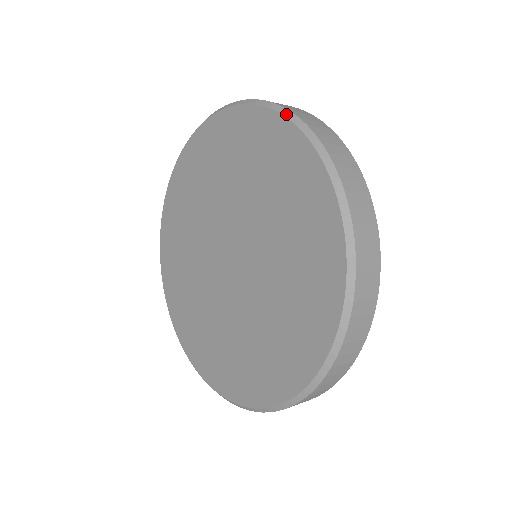
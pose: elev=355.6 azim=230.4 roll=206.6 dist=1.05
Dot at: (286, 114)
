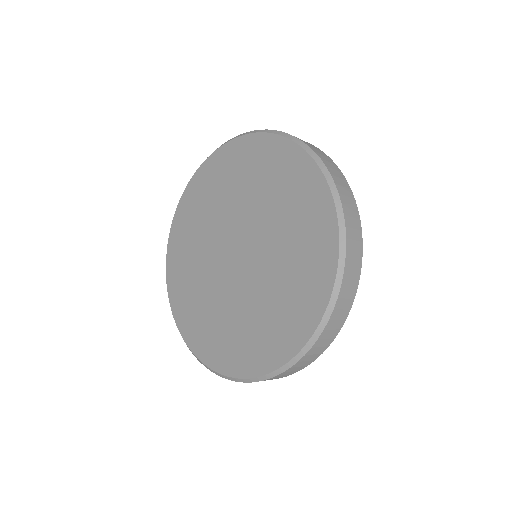
Dot at: (322, 168)
